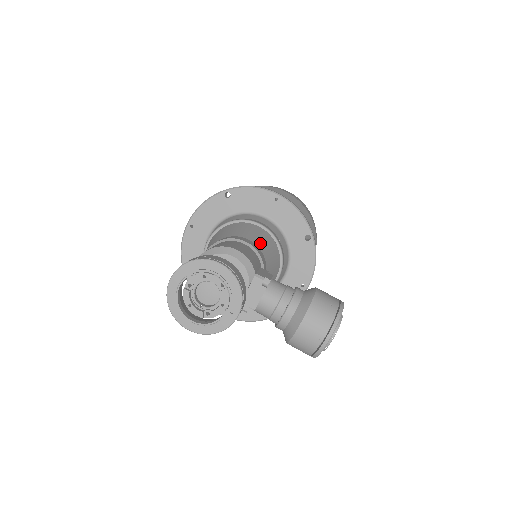
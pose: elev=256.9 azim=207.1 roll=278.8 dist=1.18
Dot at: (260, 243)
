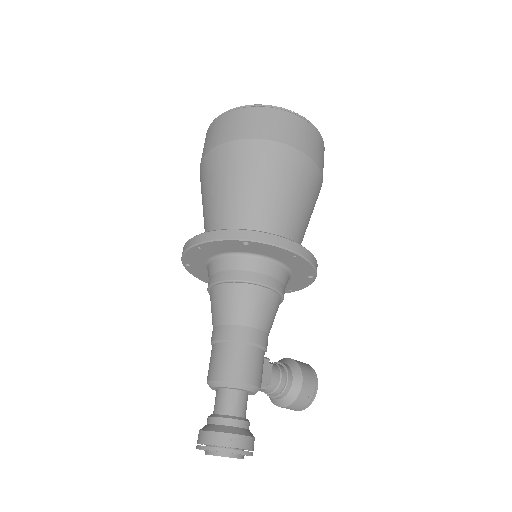
Dot at: (268, 323)
